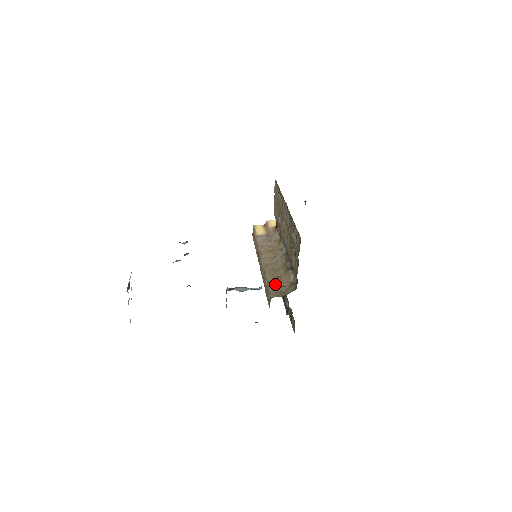
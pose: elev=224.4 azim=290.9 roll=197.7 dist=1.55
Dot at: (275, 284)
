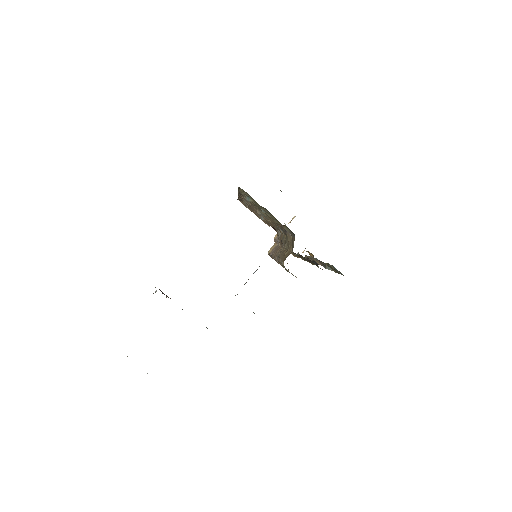
Dot at: (284, 256)
